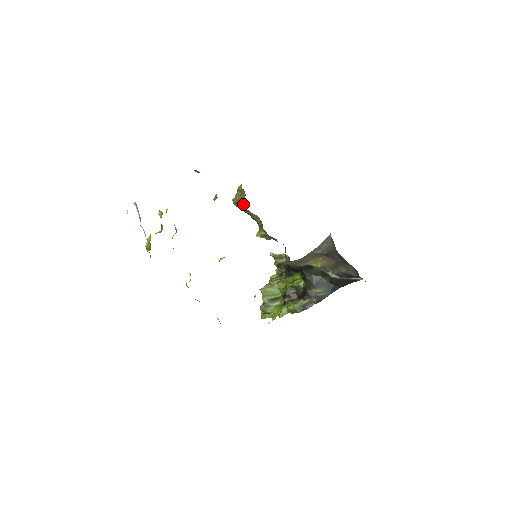
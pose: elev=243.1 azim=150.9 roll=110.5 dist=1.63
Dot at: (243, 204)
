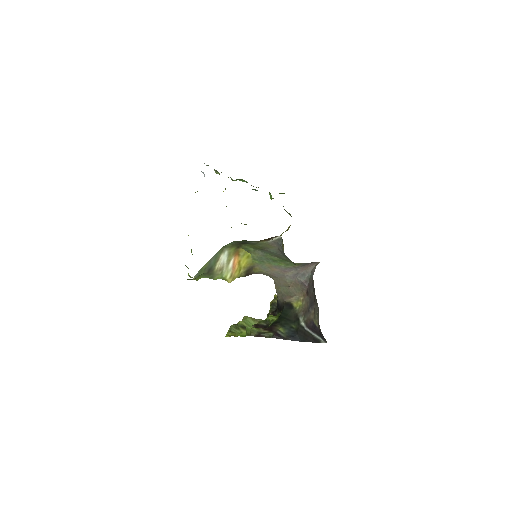
Dot at: (282, 233)
